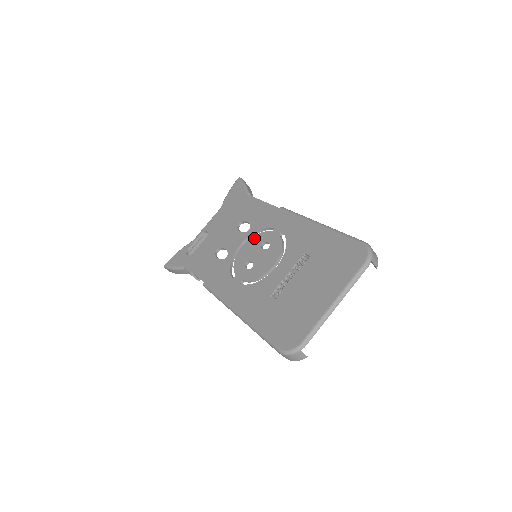
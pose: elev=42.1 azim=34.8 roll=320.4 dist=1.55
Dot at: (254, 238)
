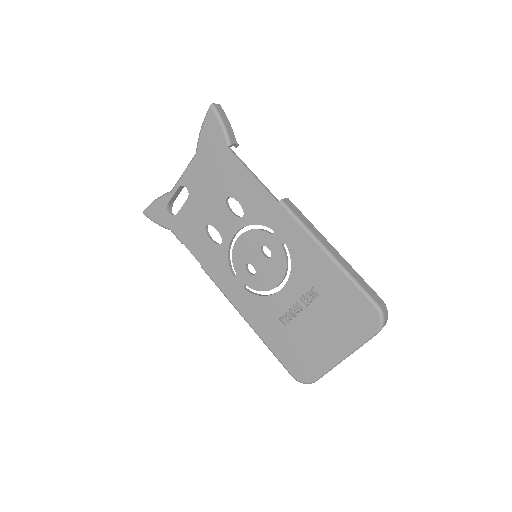
Dot at: (251, 234)
